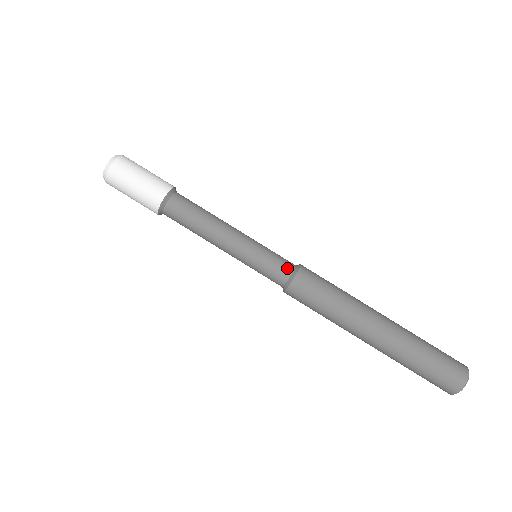
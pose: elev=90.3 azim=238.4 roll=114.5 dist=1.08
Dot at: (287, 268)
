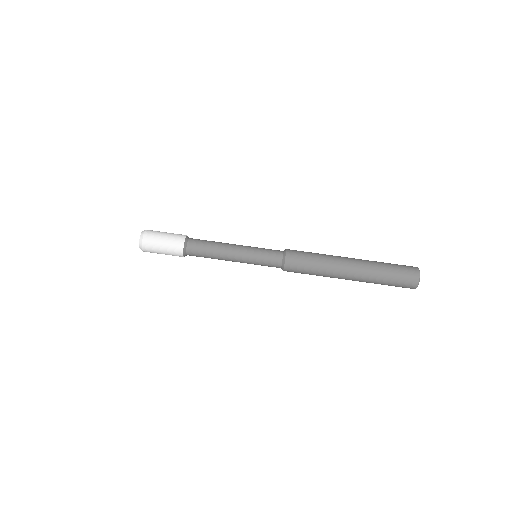
Dot at: (278, 255)
